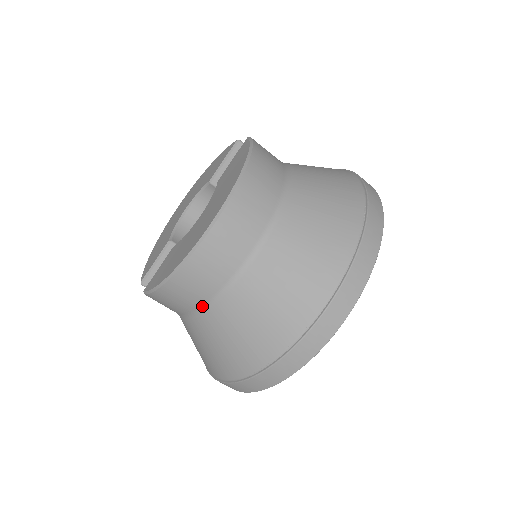
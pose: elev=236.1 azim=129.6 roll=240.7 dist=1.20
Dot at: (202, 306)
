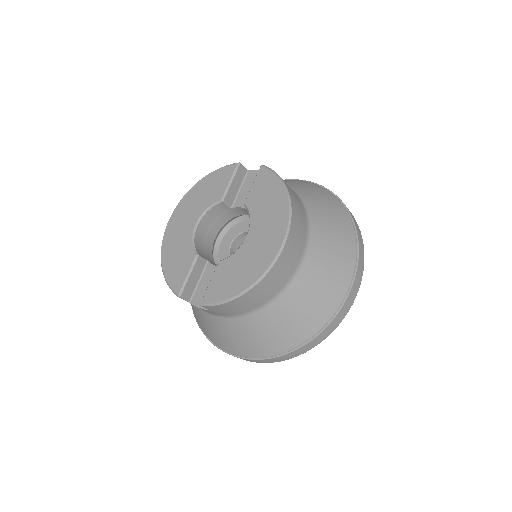
Dot at: (260, 307)
